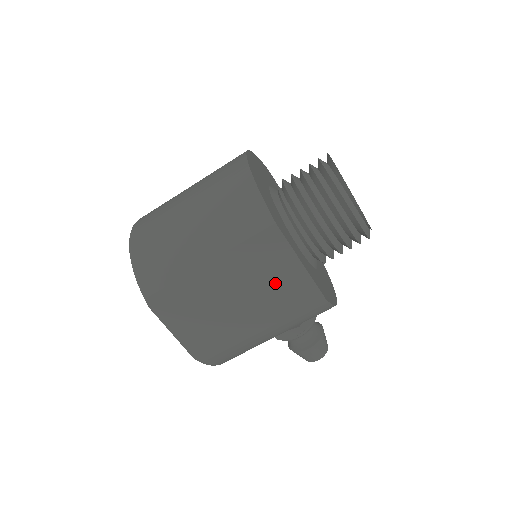
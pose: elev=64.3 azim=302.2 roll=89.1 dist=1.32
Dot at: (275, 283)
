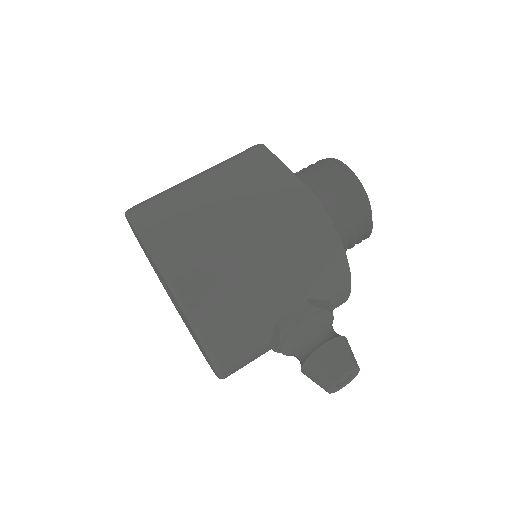
Dot at: (265, 190)
